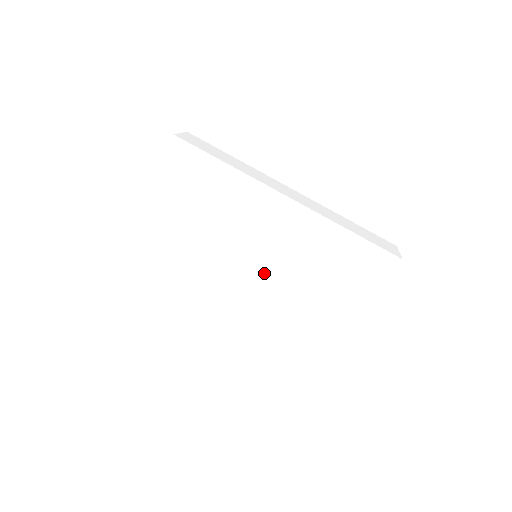
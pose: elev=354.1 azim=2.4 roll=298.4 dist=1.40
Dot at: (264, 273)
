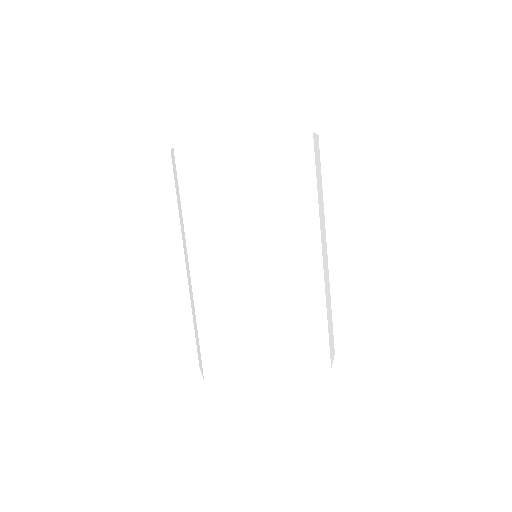
Dot at: (191, 281)
